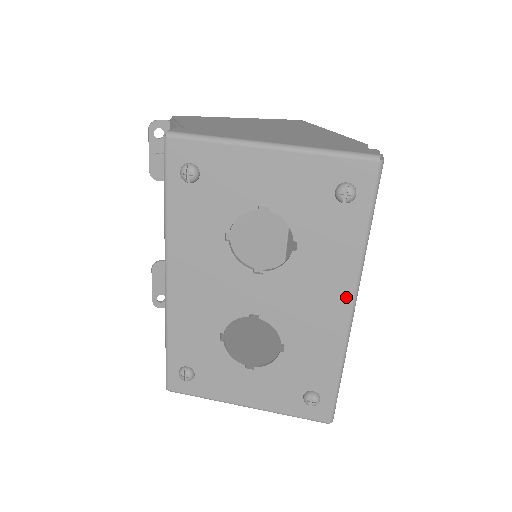
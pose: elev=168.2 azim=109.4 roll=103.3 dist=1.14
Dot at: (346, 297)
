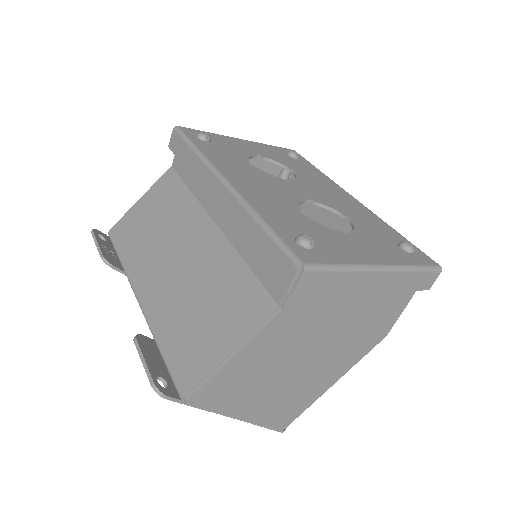
Dot at: (344, 192)
